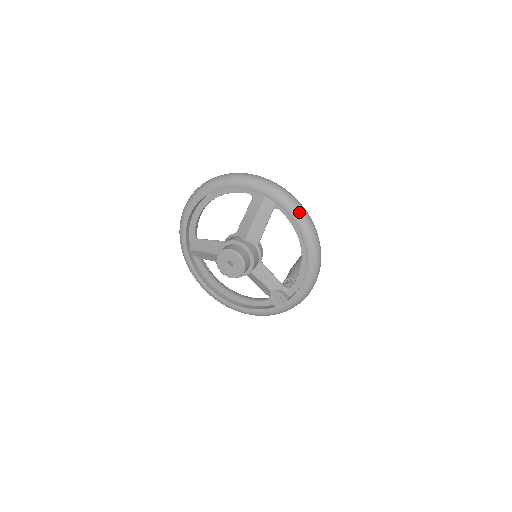
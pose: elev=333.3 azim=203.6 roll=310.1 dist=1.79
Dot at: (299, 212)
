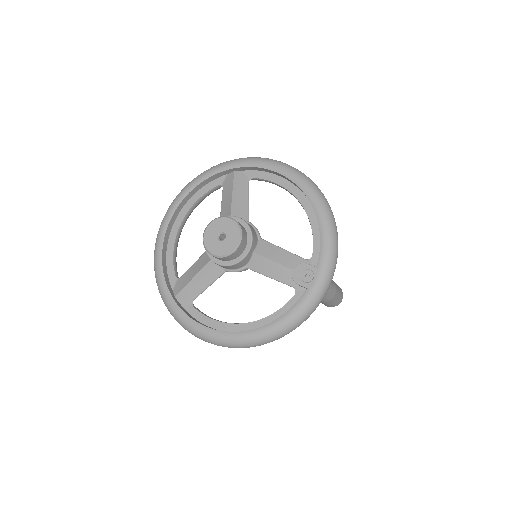
Dot at: (274, 161)
